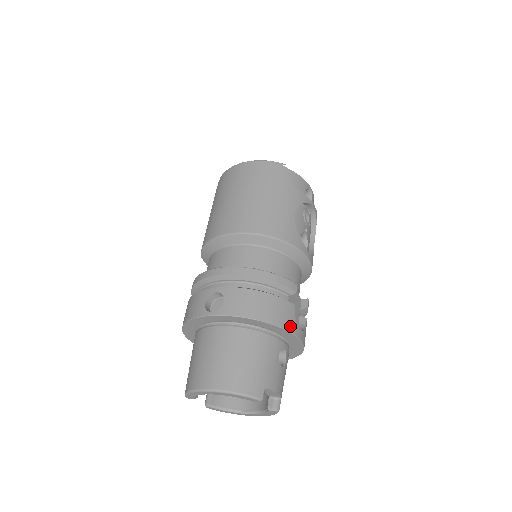
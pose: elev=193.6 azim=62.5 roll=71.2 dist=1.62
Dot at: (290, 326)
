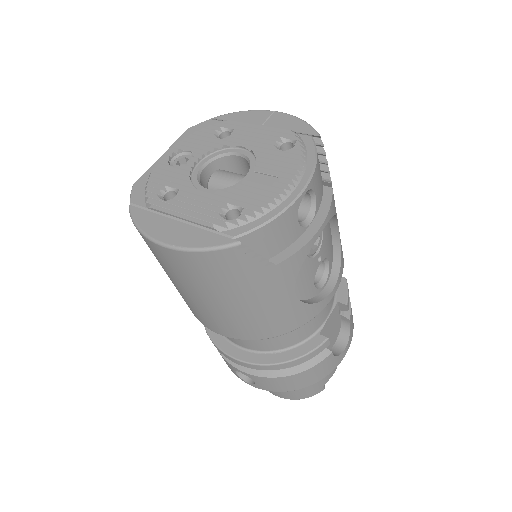
Dot at: (332, 367)
